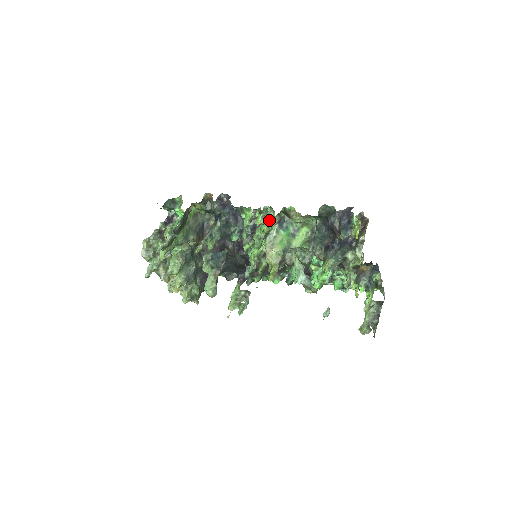
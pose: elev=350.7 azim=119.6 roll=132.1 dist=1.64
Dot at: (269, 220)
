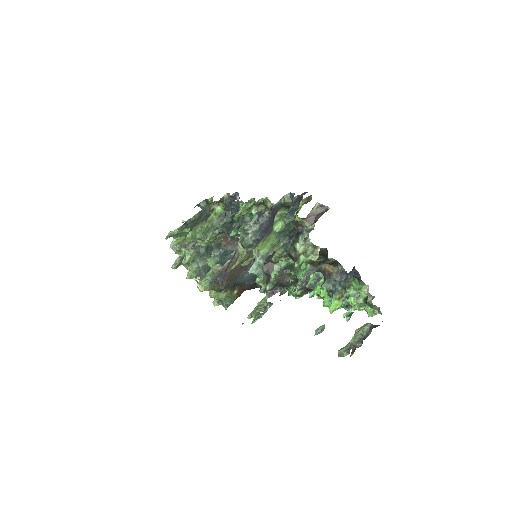
Dot at: occluded
